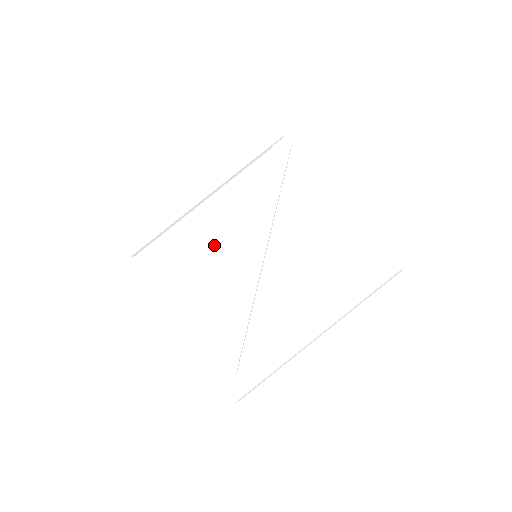
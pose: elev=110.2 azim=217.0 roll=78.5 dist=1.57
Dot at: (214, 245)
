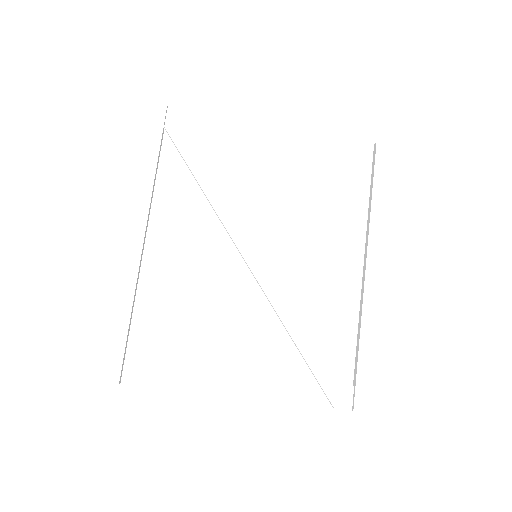
Dot at: (203, 284)
